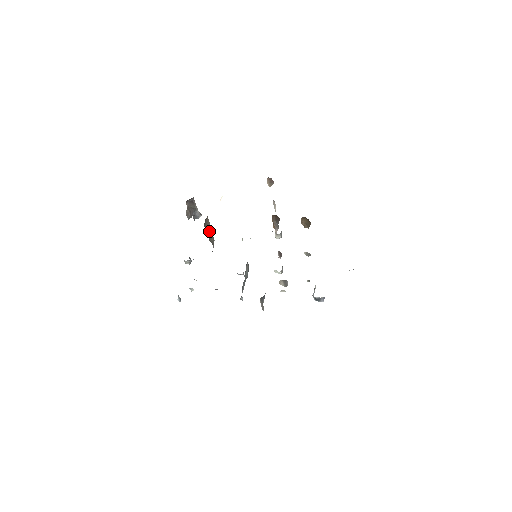
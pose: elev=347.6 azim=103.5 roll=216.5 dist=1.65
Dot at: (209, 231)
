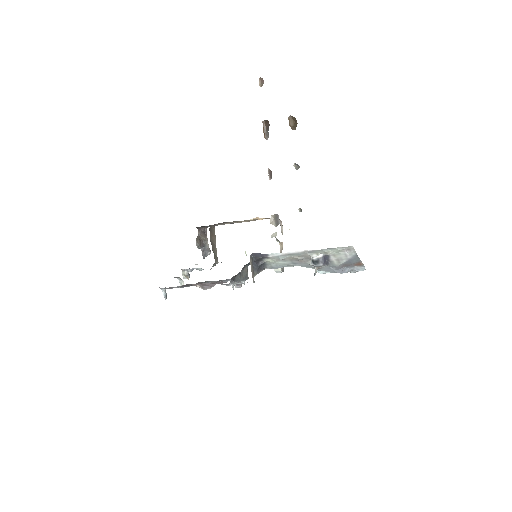
Dot at: (213, 243)
